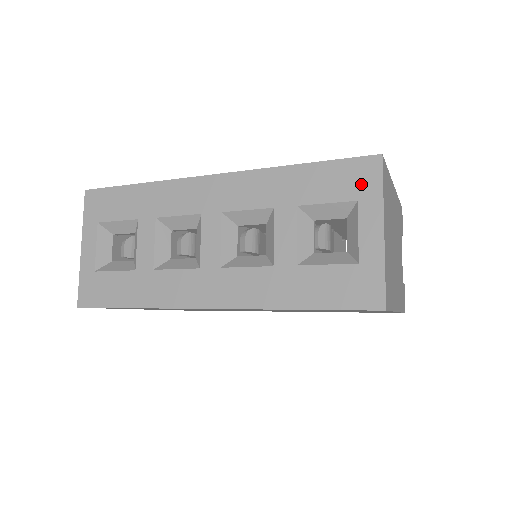
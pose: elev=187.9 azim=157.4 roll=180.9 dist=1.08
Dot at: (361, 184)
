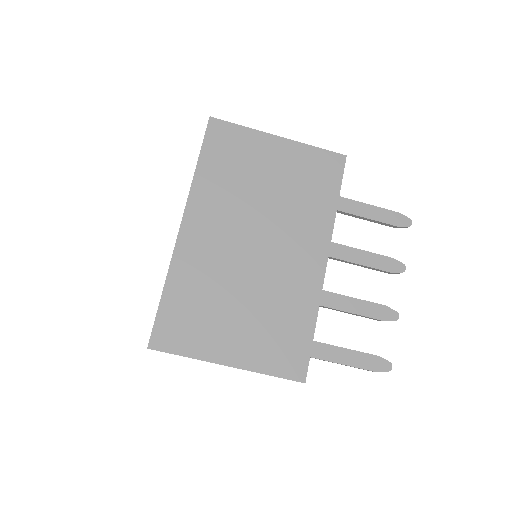
Dot at: occluded
